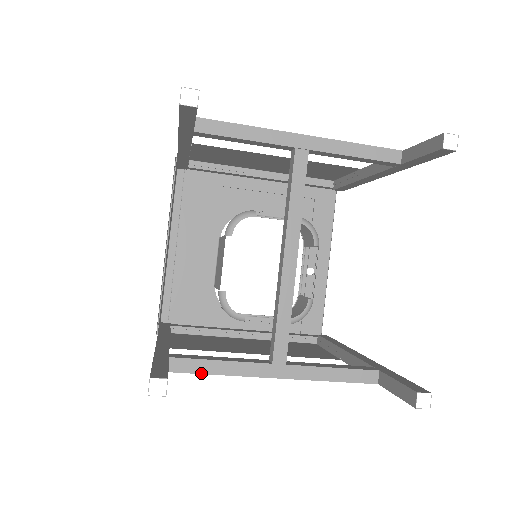
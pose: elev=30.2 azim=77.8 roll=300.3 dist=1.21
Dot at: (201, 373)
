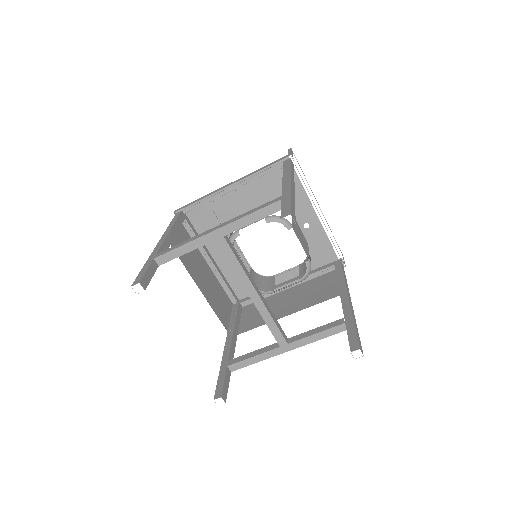
Dot at: occluded
